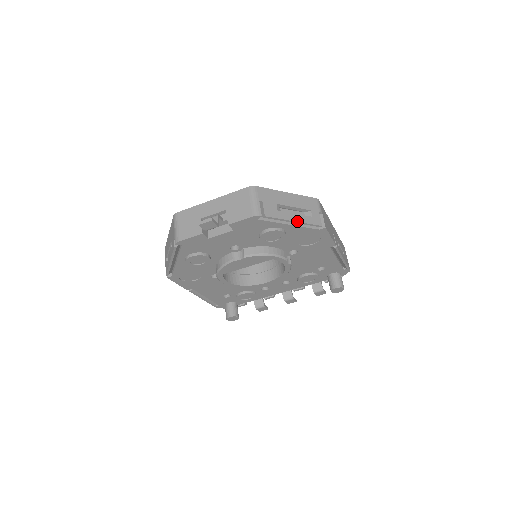
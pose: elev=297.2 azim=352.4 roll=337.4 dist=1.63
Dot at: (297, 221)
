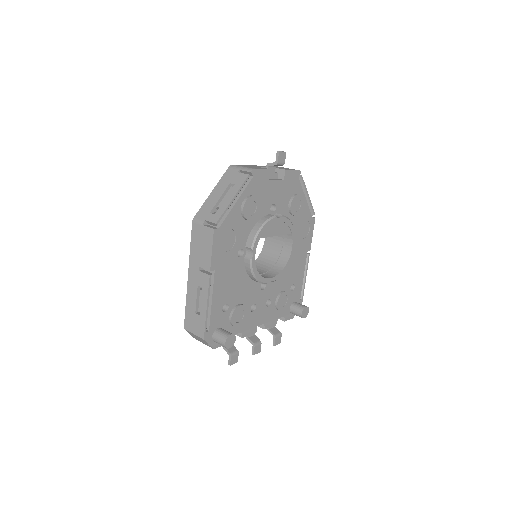
Dot at: (309, 197)
